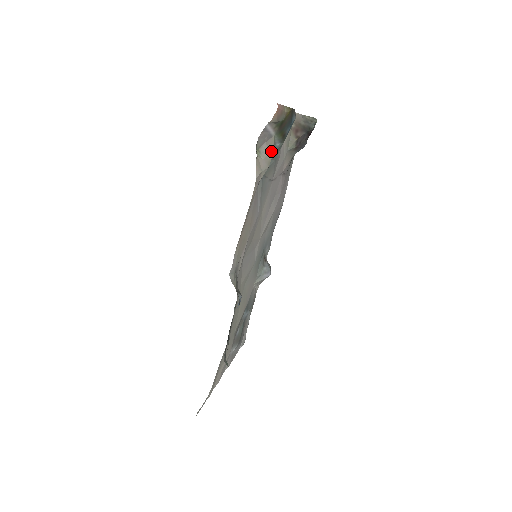
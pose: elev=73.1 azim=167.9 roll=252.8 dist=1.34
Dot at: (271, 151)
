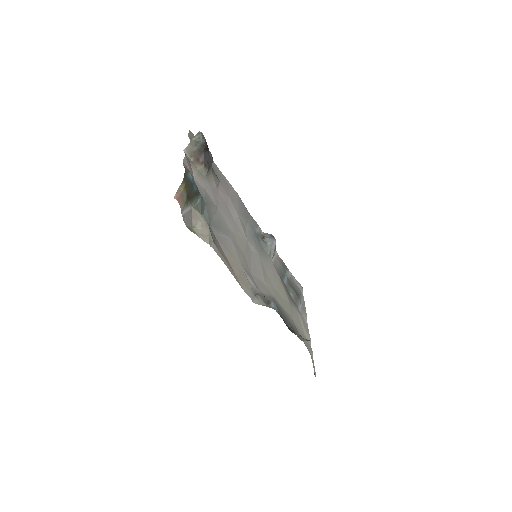
Dot at: (200, 216)
